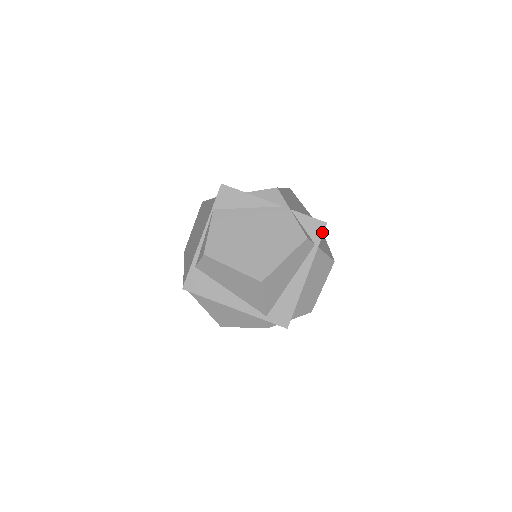
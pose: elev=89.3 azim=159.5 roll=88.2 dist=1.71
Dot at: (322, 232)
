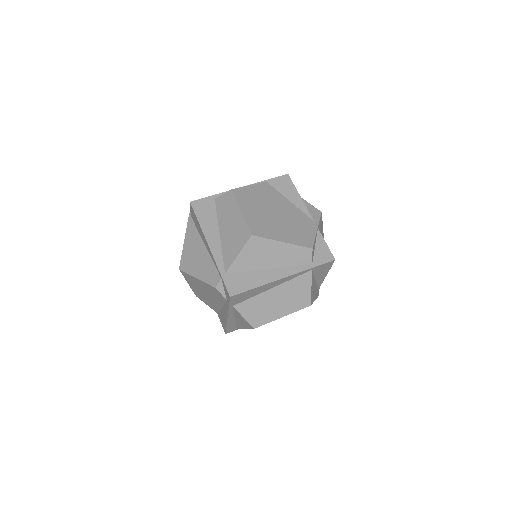
Dot at: (325, 261)
